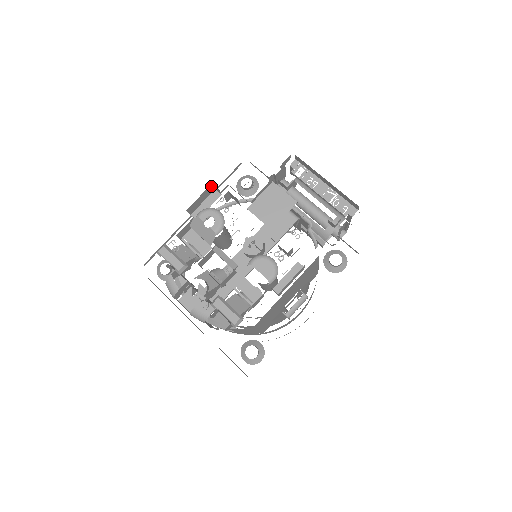
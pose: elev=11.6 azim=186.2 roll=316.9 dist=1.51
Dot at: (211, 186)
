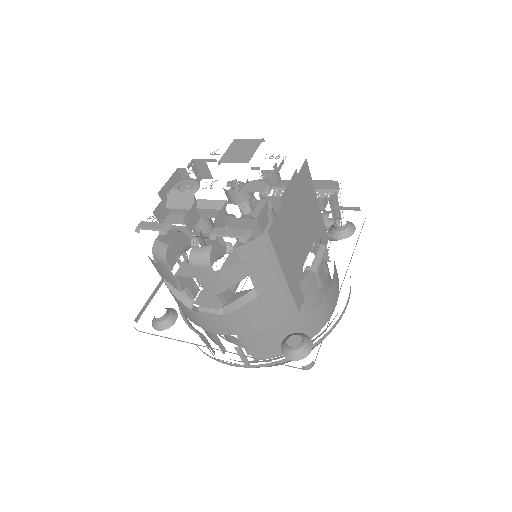
Dot at: (178, 173)
